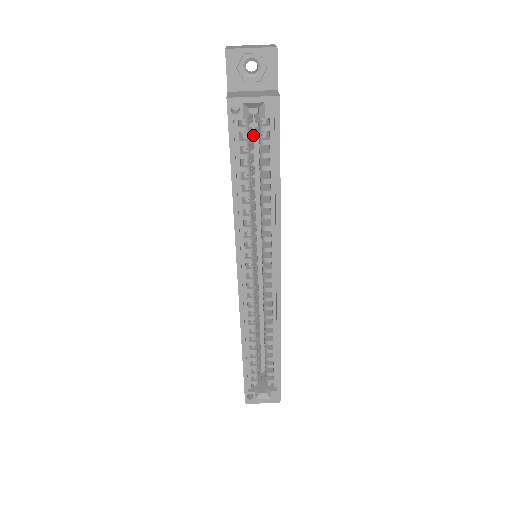
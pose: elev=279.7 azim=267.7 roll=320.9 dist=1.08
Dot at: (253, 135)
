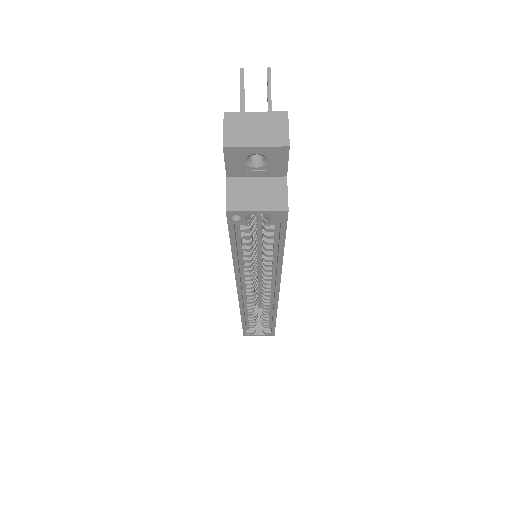
Dot at: occluded
